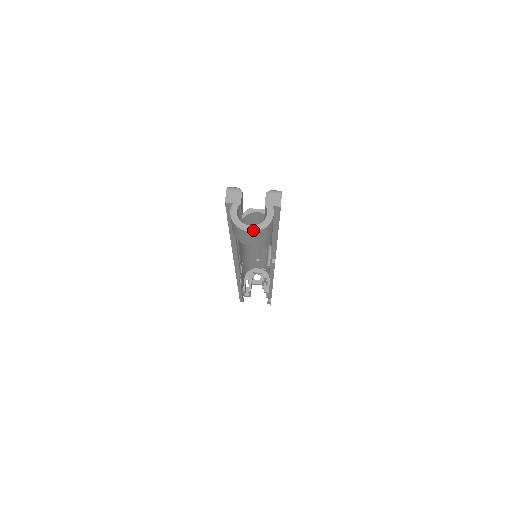
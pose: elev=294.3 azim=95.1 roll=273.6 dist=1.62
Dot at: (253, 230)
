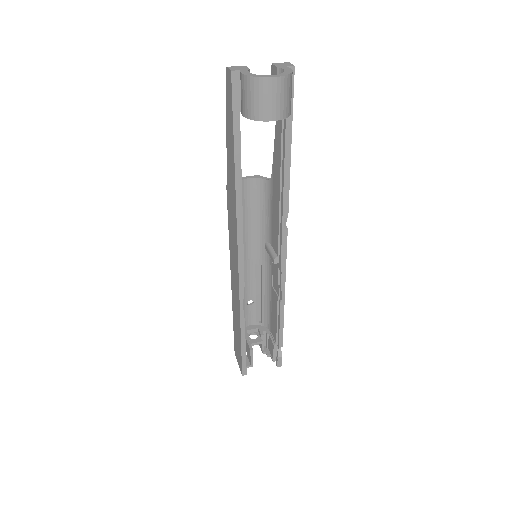
Dot at: (277, 76)
